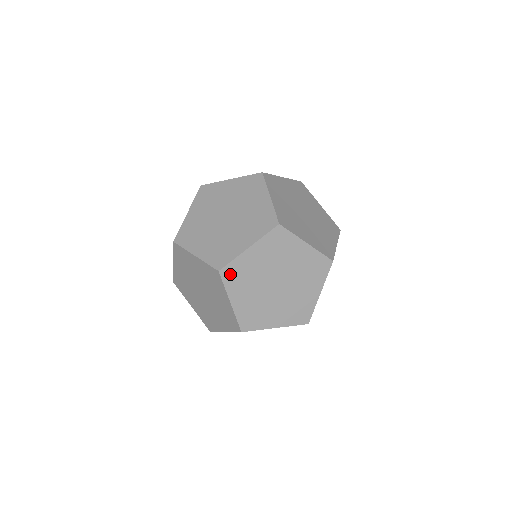
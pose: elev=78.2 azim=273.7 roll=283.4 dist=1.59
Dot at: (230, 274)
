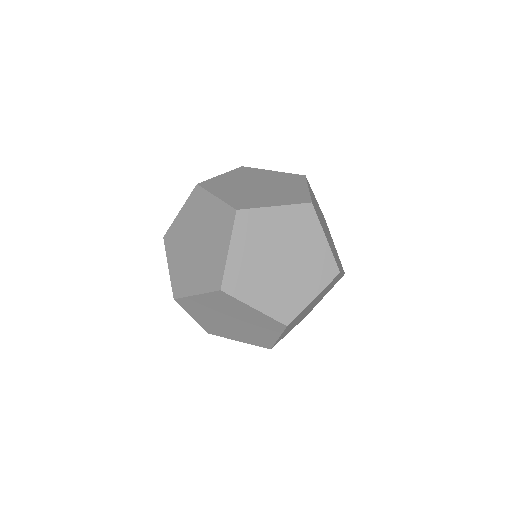
Dot at: (232, 285)
